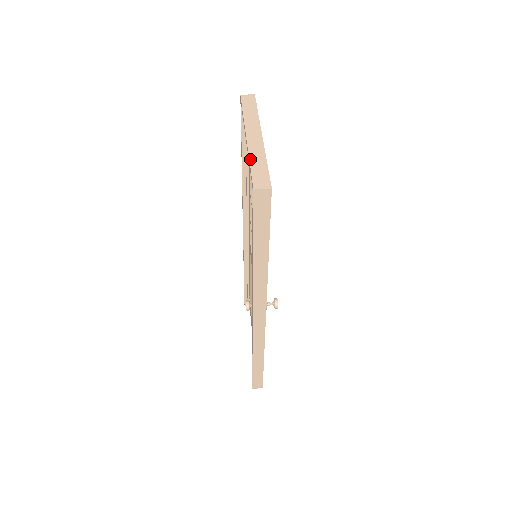
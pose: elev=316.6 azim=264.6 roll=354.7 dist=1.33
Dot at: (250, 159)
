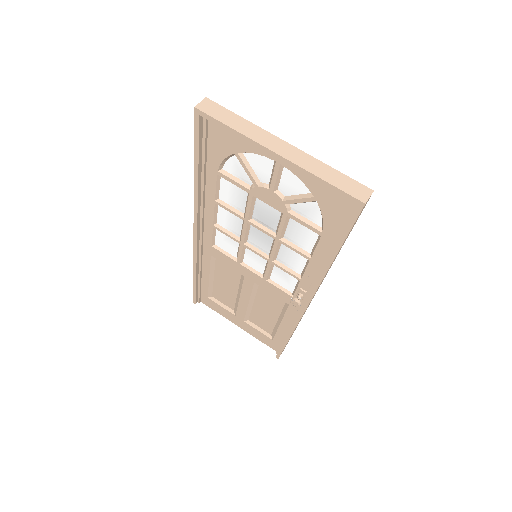
Dot at: (317, 175)
